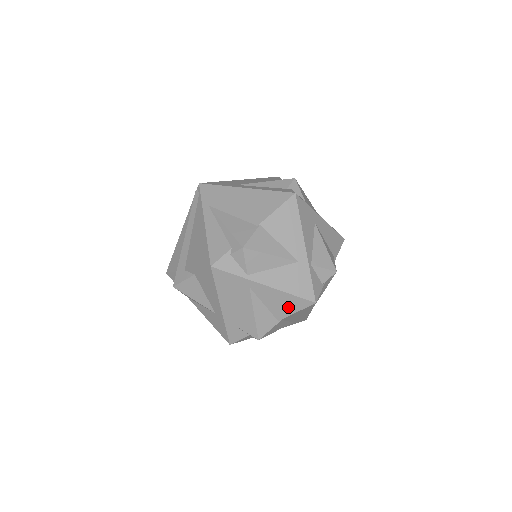
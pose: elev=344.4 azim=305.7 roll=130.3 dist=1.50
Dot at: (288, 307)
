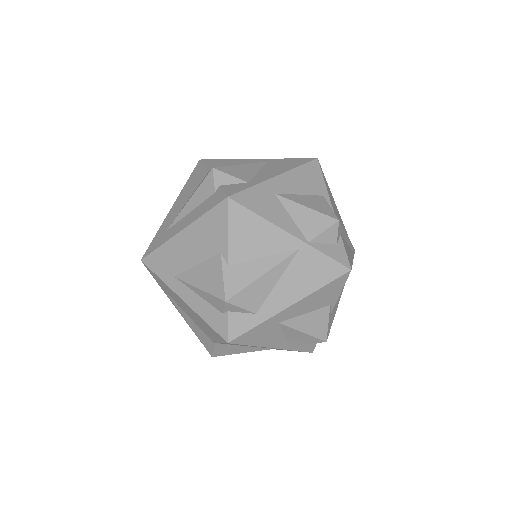
Dot at: occluded
